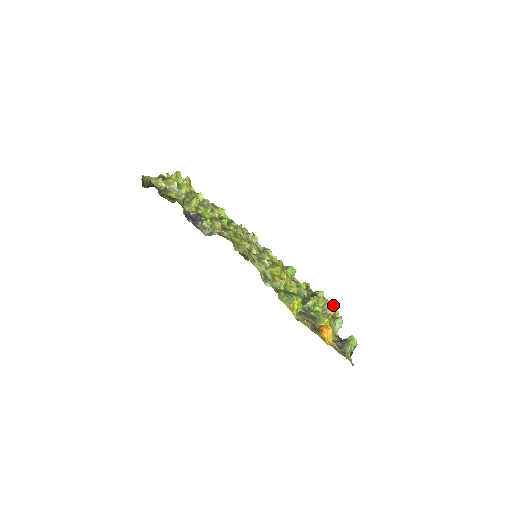
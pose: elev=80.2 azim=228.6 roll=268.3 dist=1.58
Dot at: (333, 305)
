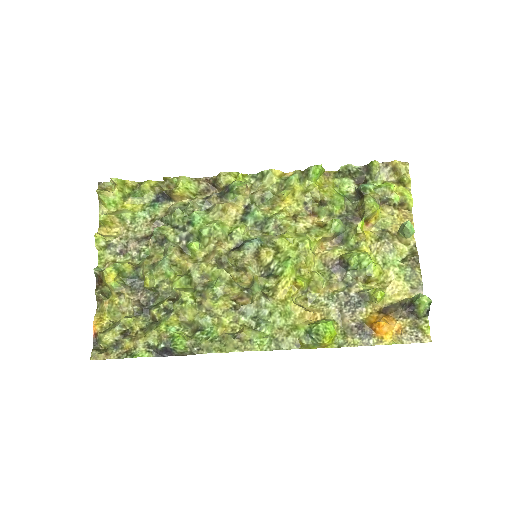
Dot at: (398, 168)
